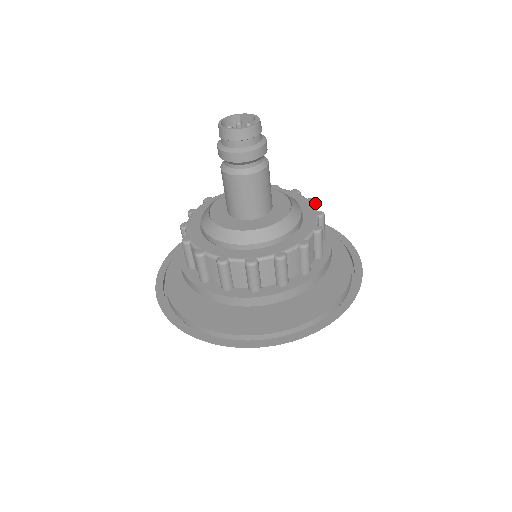
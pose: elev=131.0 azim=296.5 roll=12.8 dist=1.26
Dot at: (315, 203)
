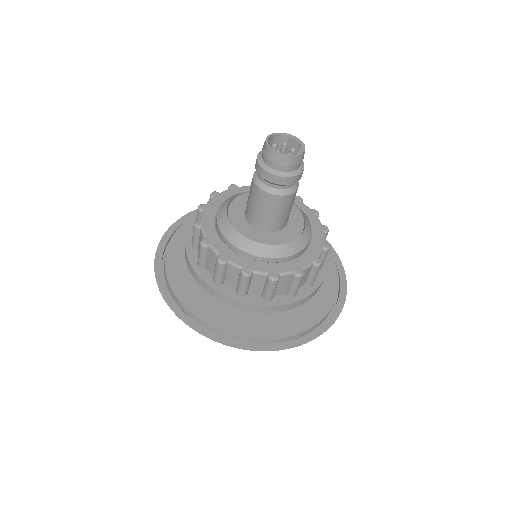
Dot at: (327, 232)
